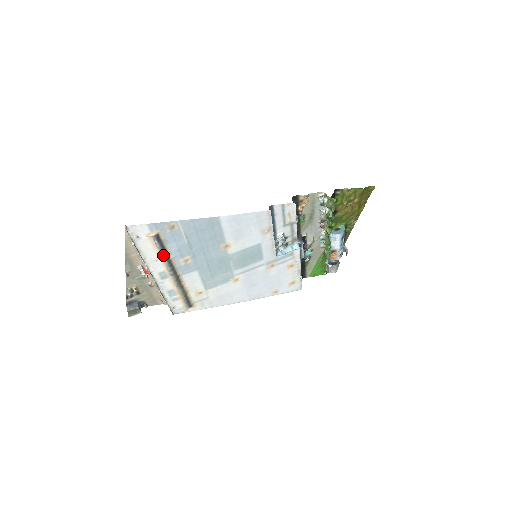
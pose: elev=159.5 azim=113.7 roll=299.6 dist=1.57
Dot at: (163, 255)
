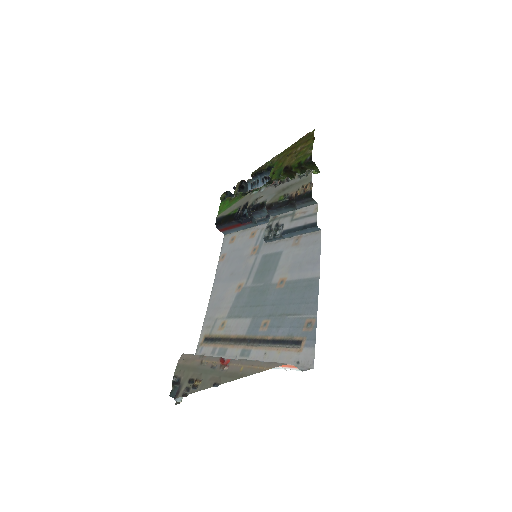
Dot at: (273, 345)
